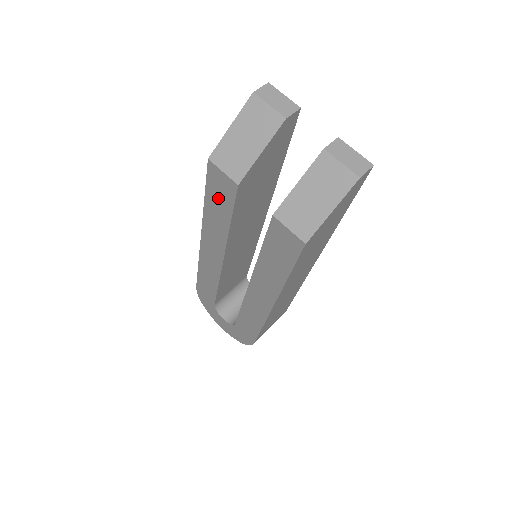
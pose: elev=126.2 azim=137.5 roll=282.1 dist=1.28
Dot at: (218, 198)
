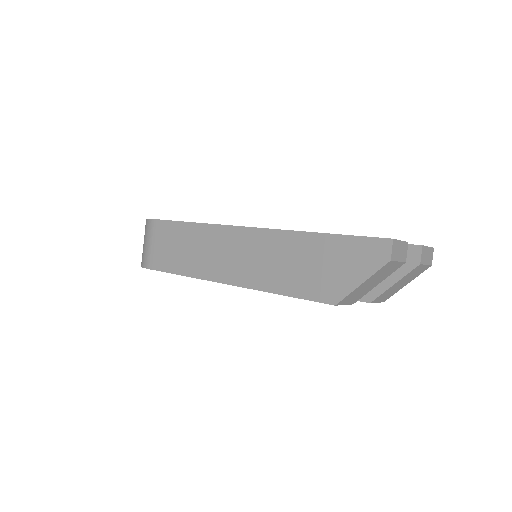
Dot at: occluded
